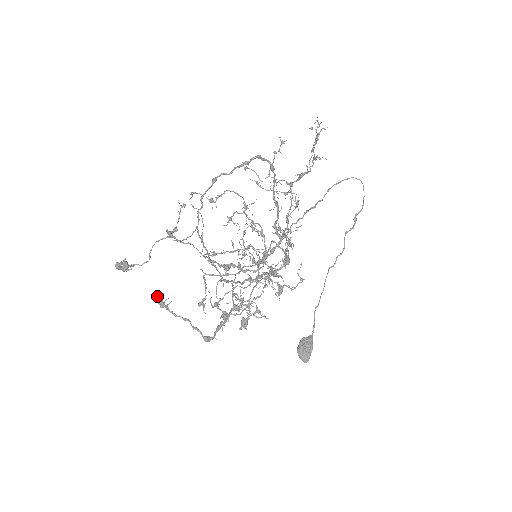
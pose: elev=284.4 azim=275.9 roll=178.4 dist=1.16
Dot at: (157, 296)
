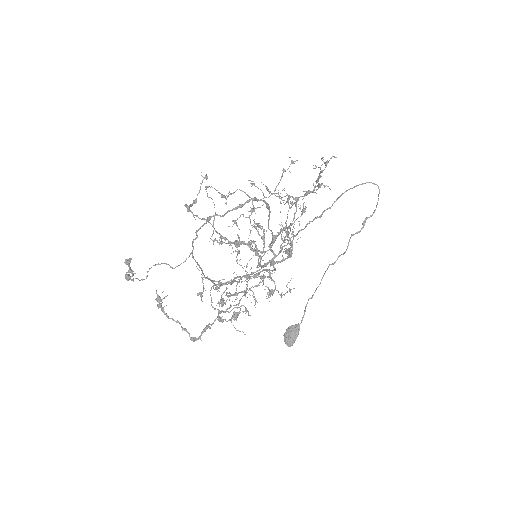
Dot at: (157, 295)
